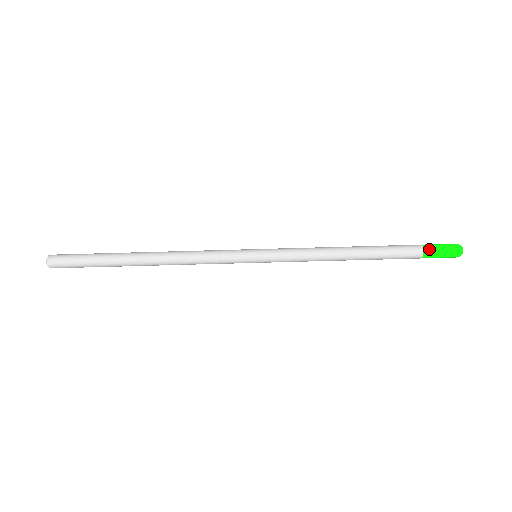
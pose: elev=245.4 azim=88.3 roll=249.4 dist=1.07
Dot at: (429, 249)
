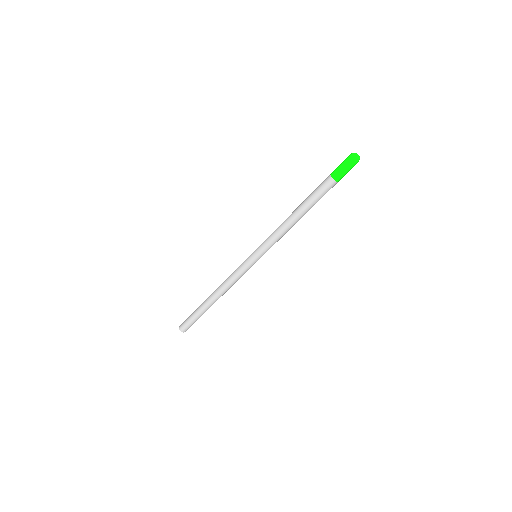
Dot at: (333, 171)
